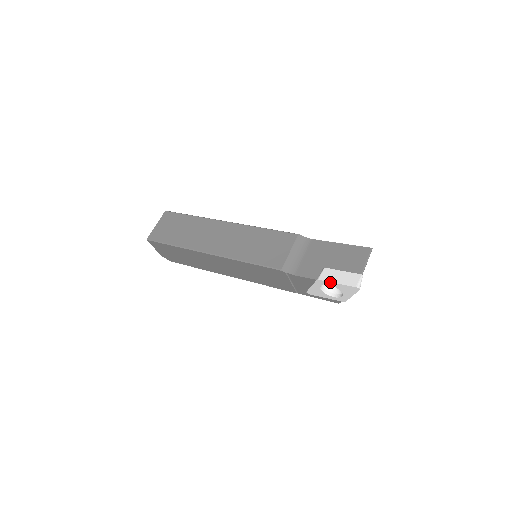
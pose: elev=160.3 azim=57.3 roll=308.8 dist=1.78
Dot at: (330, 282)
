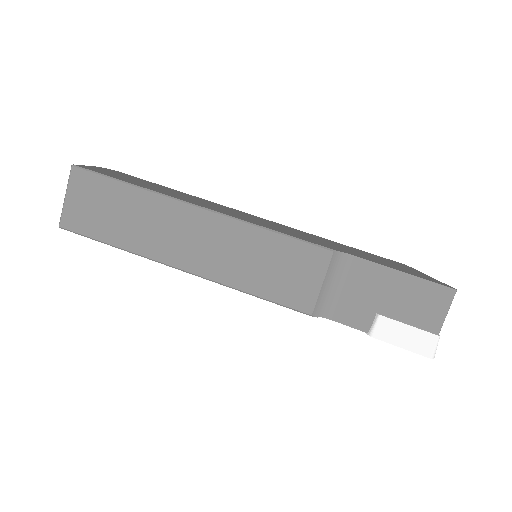
Dot at: (390, 343)
